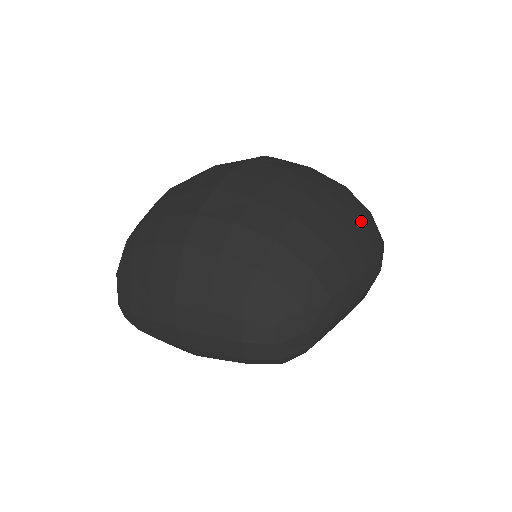
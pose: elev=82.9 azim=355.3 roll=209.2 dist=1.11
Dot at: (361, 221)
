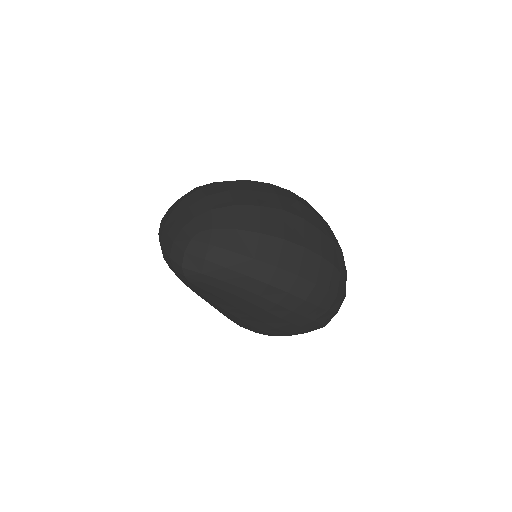
Dot at: (306, 247)
